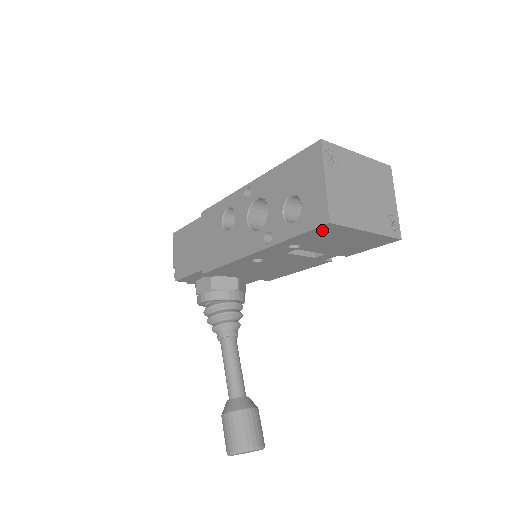
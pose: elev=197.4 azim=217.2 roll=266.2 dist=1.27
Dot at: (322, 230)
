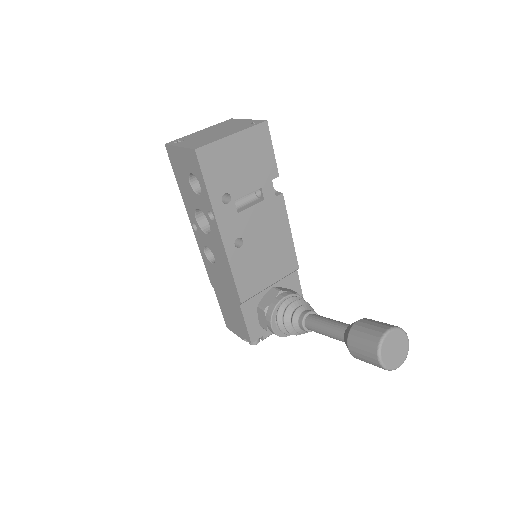
Dot at: (206, 162)
